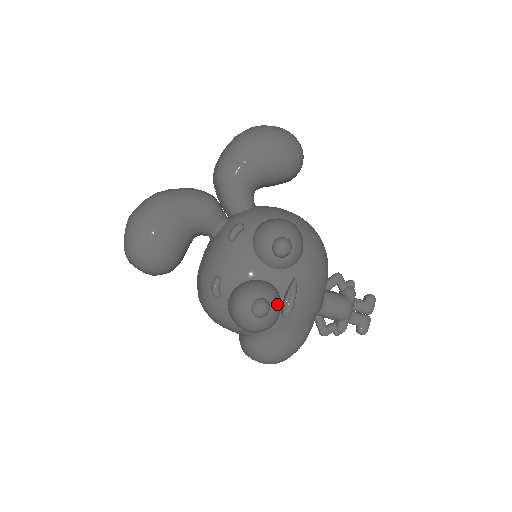
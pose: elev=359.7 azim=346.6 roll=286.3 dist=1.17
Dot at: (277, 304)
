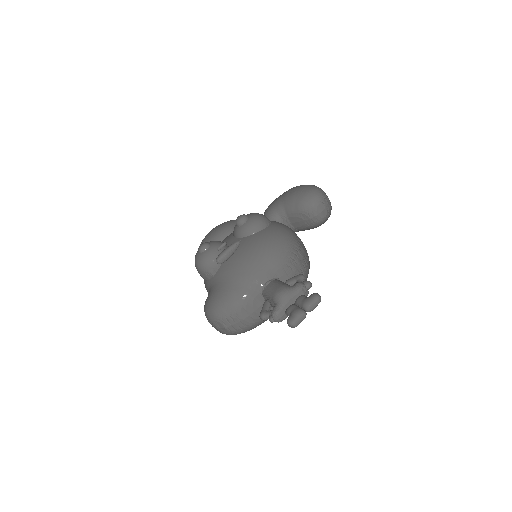
Dot at: (215, 250)
